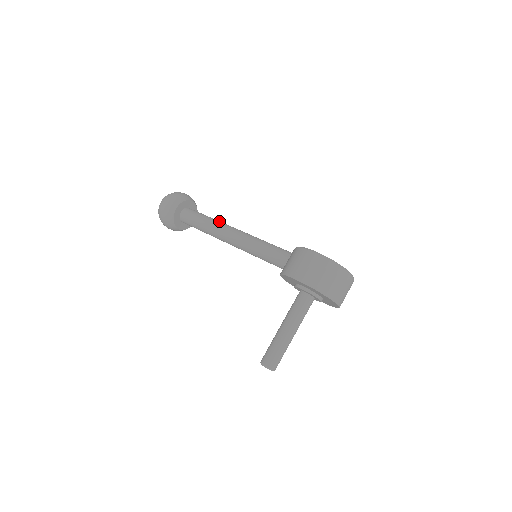
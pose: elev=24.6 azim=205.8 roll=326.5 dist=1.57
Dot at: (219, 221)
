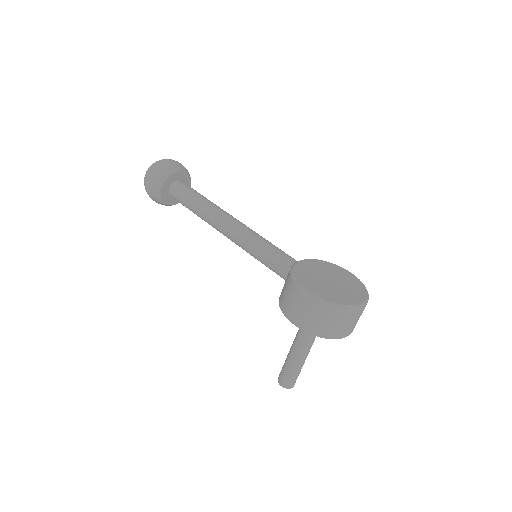
Dot at: (209, 205)
